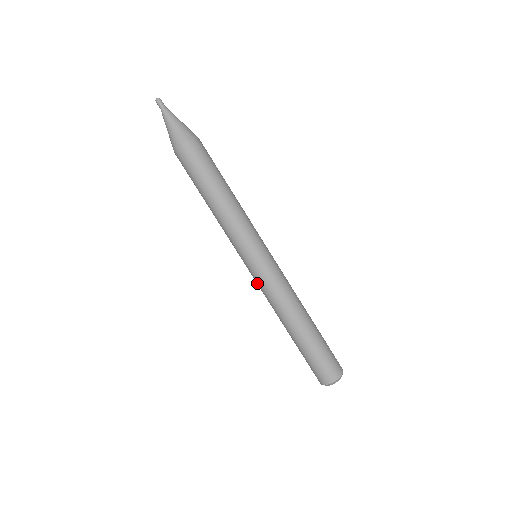
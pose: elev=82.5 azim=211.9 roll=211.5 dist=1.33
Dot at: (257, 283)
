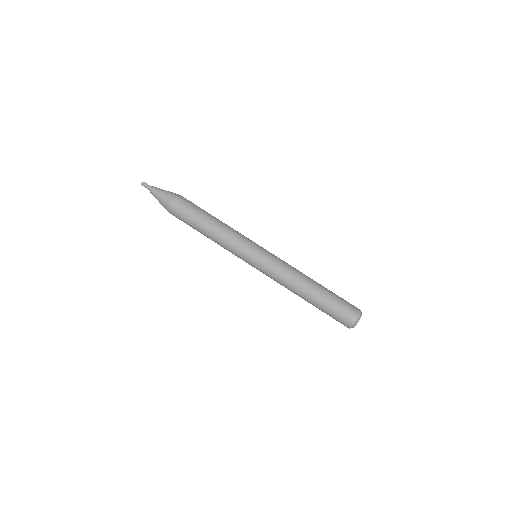
Dot at: occluded
